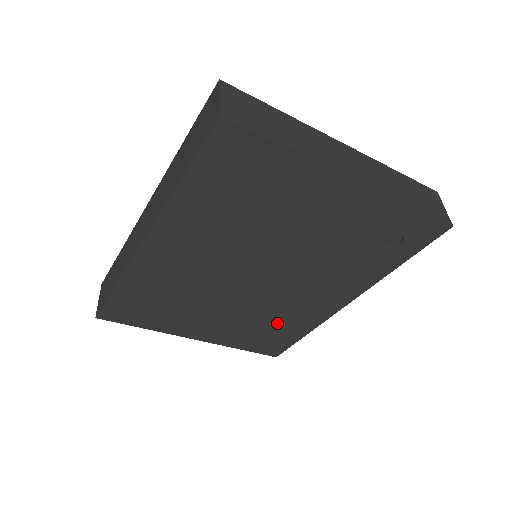
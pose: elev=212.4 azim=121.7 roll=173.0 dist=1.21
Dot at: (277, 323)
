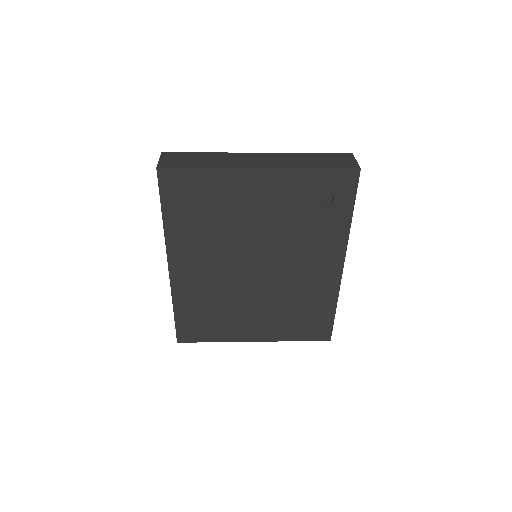
Dot at: (303, 305)
